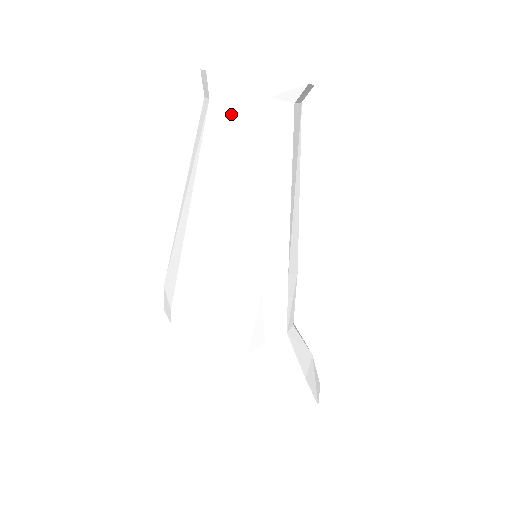
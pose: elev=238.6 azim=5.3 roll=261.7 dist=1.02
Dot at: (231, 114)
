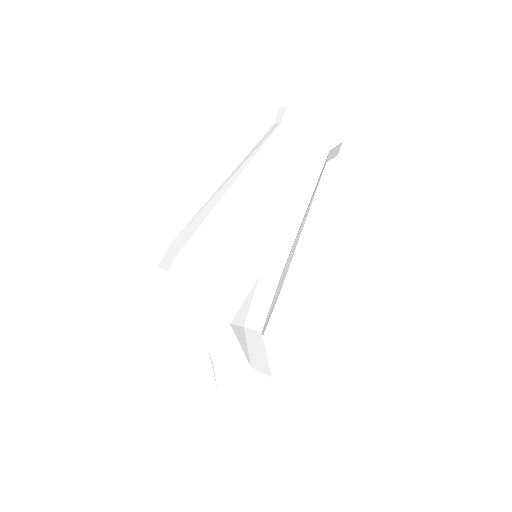
Dot at: (292, 135)
